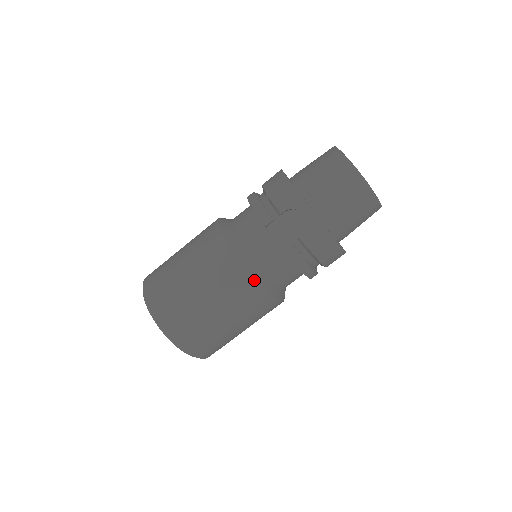
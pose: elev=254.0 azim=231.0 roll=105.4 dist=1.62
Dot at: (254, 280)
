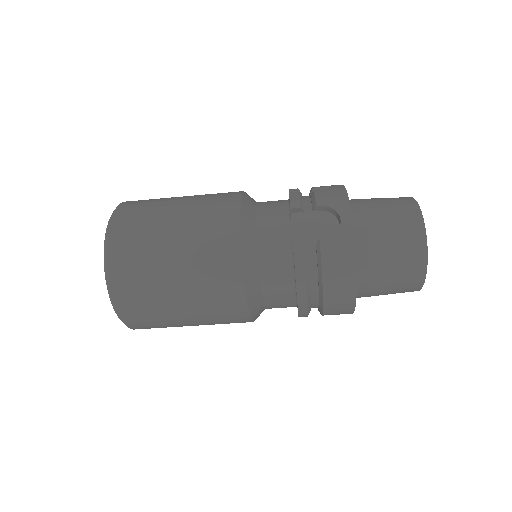
Dot at: (241, 253)
